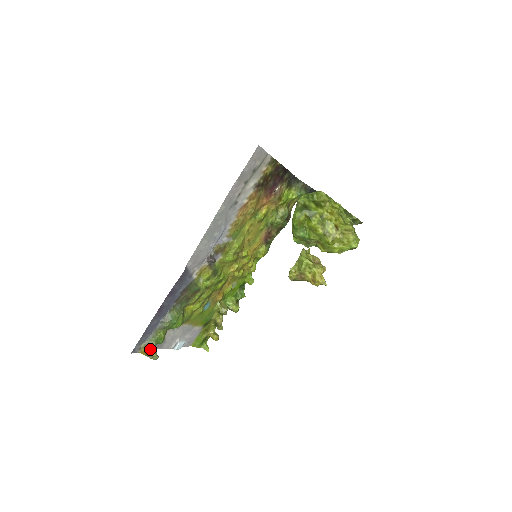
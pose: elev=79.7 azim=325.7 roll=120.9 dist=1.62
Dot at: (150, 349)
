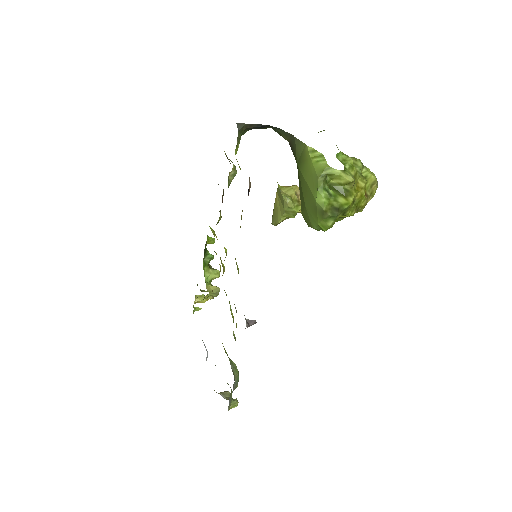
Dot at: (233, 406)
